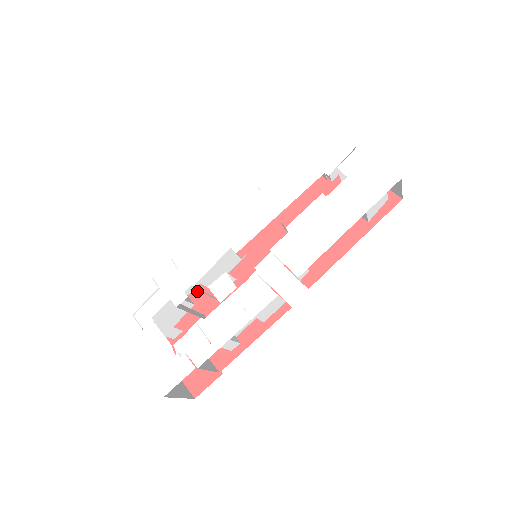
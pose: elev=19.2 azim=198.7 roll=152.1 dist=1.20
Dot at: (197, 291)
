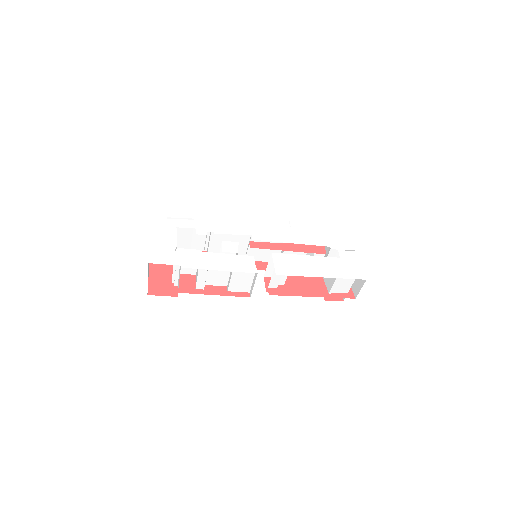
Dot at: occluded
